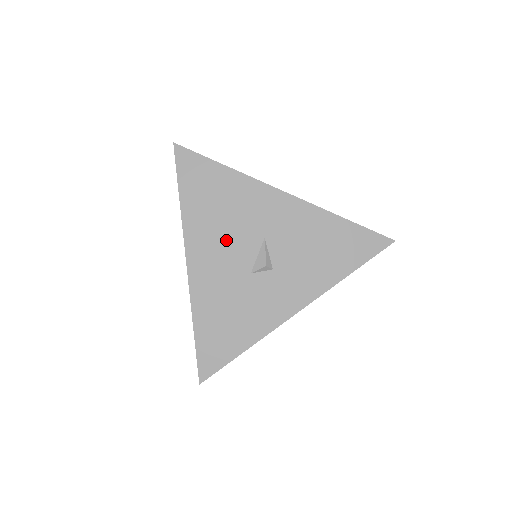
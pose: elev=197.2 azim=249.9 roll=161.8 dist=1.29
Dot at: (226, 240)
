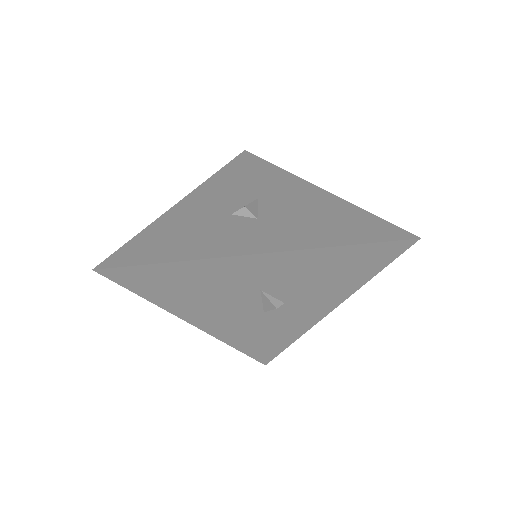
Dot at: (221, 305)
